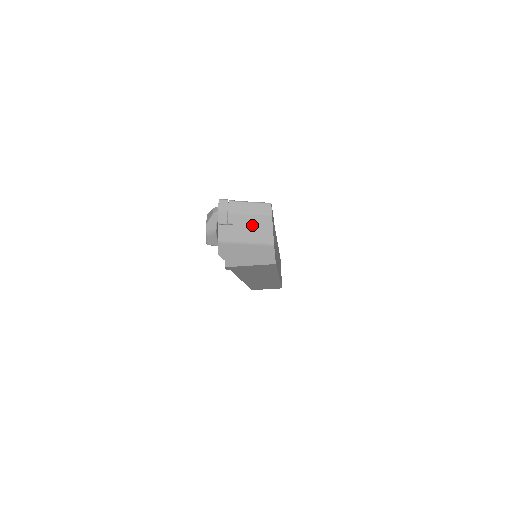
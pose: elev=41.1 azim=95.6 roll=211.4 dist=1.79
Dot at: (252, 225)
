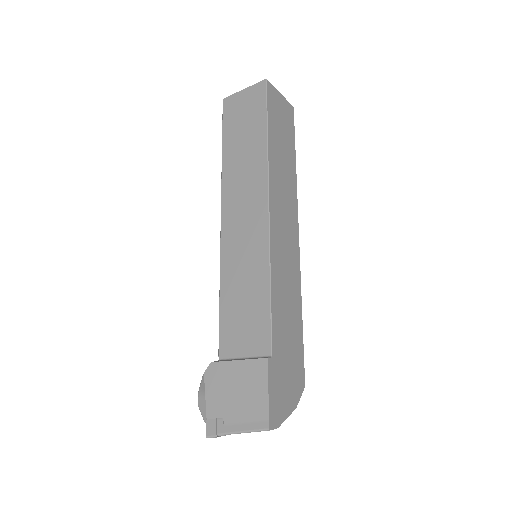
Dot at: occluded
